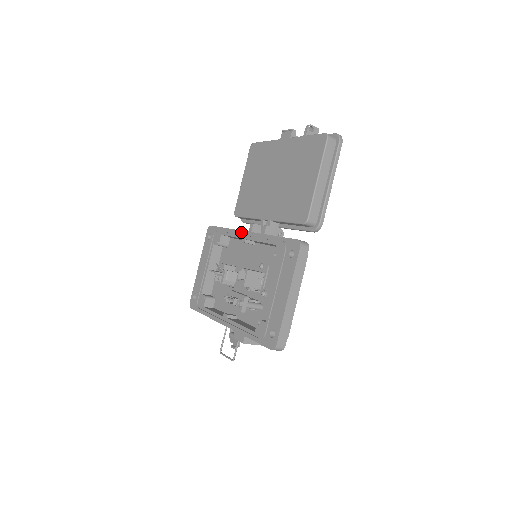
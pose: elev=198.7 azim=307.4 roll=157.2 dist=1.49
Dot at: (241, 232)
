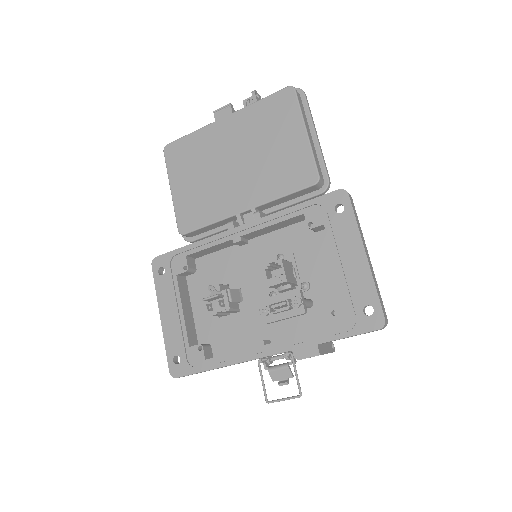
Dot at: (226, 233)
